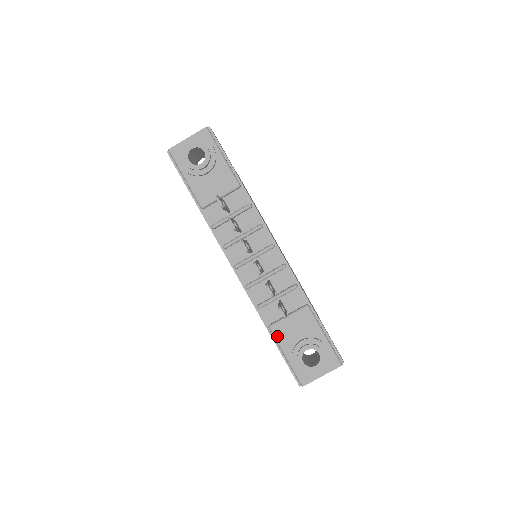
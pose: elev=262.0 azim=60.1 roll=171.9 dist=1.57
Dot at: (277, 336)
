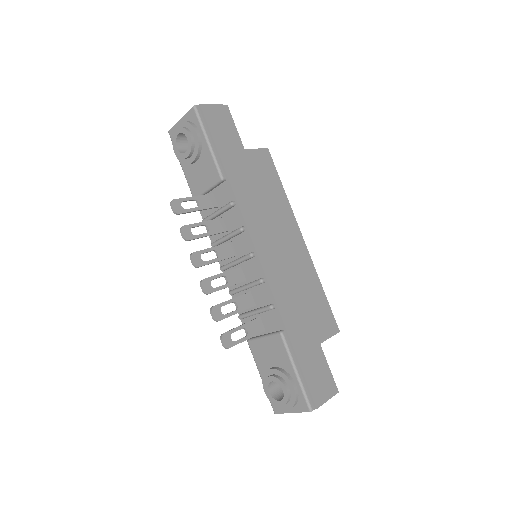
Dot at: (253, 353)
